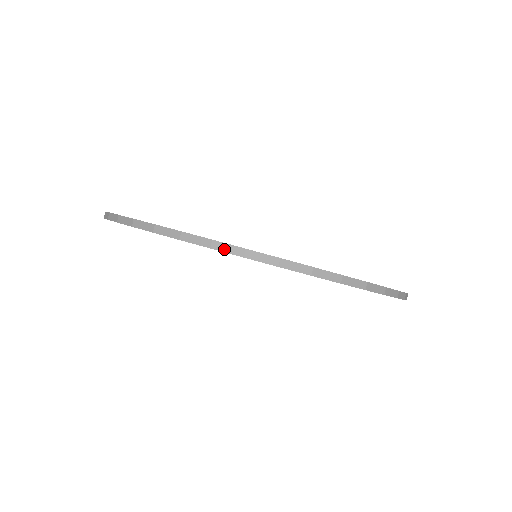
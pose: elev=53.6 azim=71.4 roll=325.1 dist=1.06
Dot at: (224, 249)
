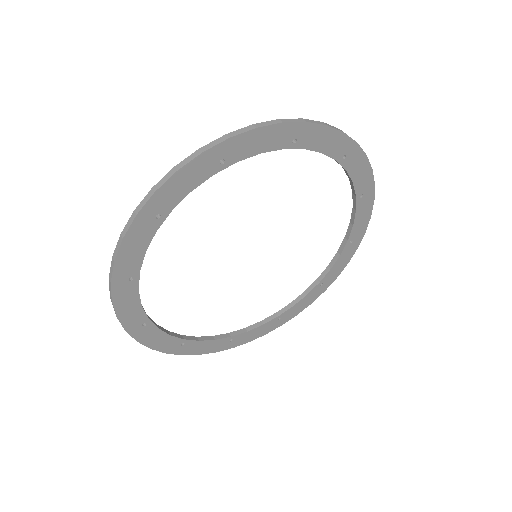
Dot at: (163, 182)
